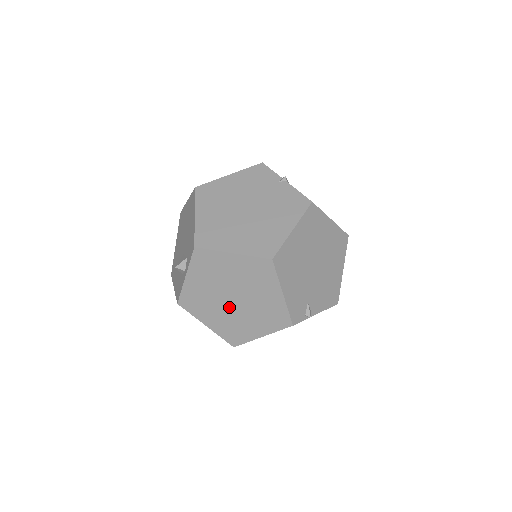
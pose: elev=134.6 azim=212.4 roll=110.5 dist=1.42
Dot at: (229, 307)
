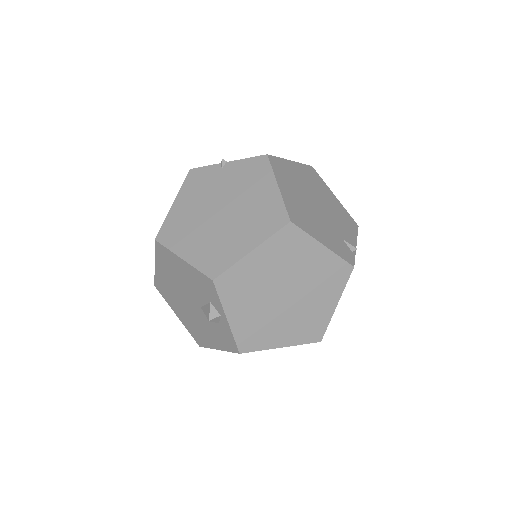
Dot at: (288, 307)
